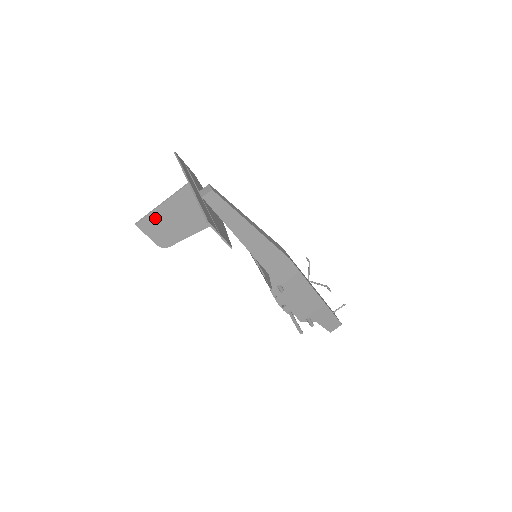
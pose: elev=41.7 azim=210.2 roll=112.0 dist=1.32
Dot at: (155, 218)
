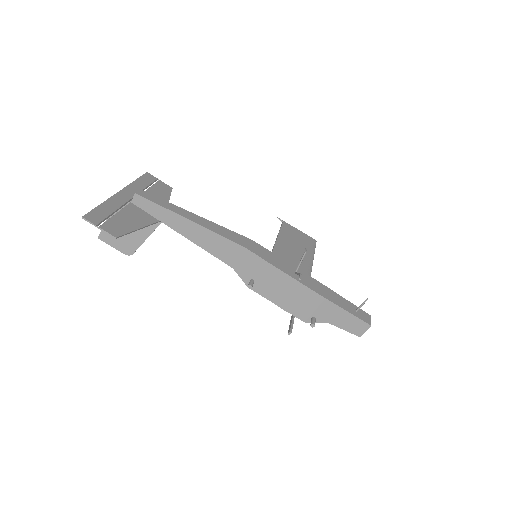
Dot at: occluded
